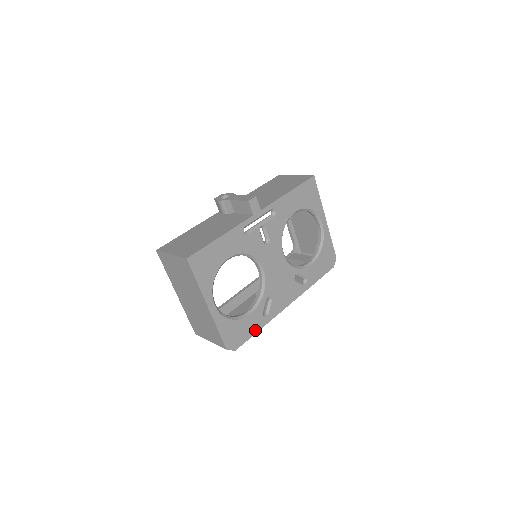
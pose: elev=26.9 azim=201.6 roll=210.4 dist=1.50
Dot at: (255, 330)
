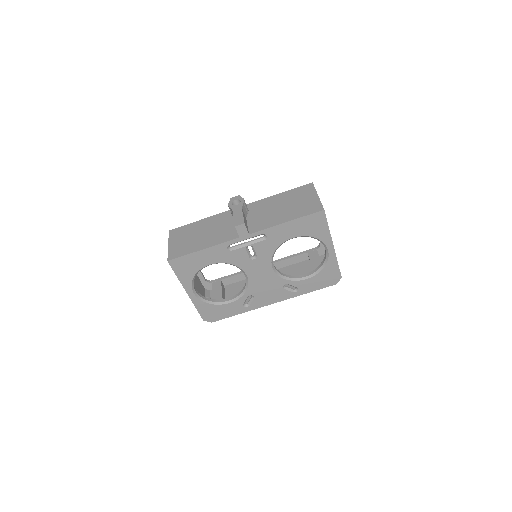
Dot at: (234, 314)
